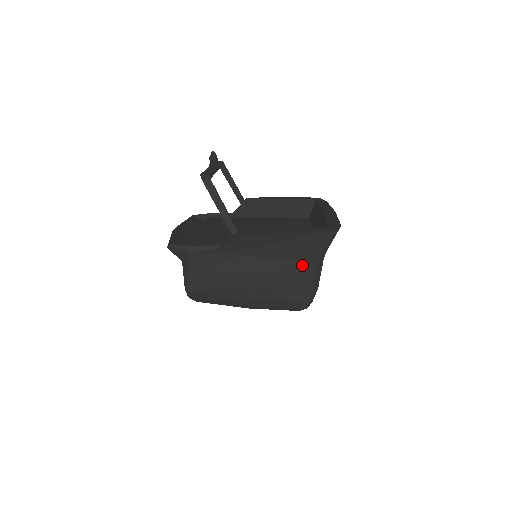
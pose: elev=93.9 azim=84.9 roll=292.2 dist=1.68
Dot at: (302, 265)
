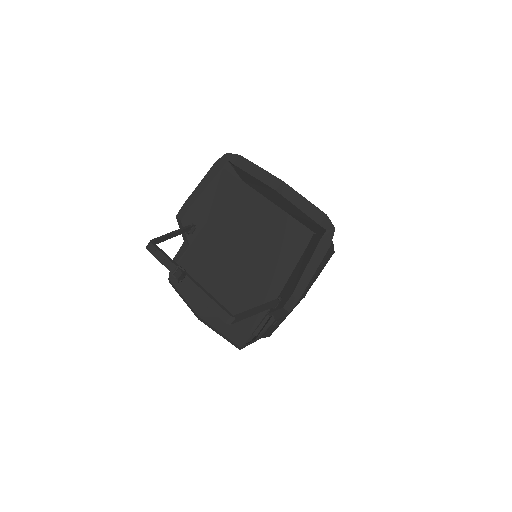
Dot at: occluded
